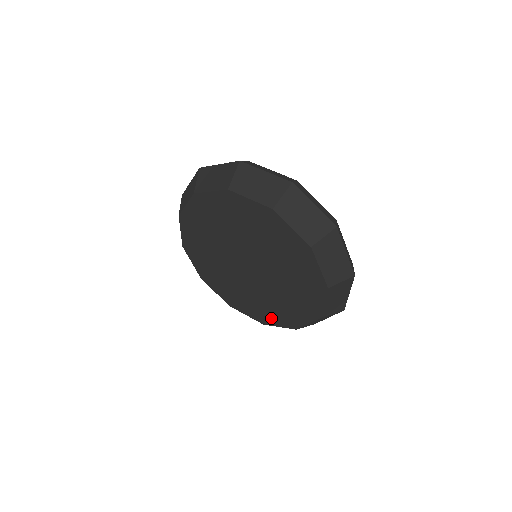
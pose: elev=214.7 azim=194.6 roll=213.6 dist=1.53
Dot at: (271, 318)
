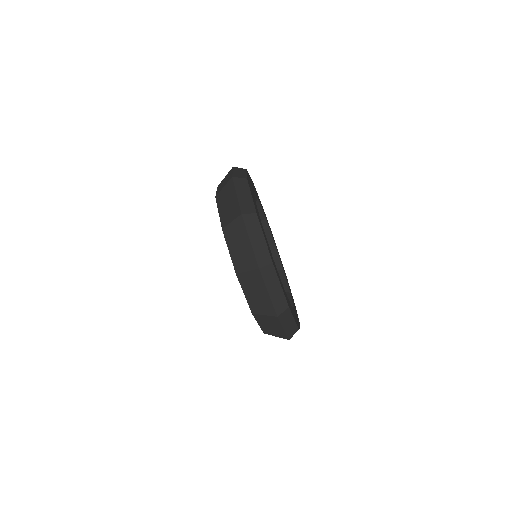
Dot at: occluded
